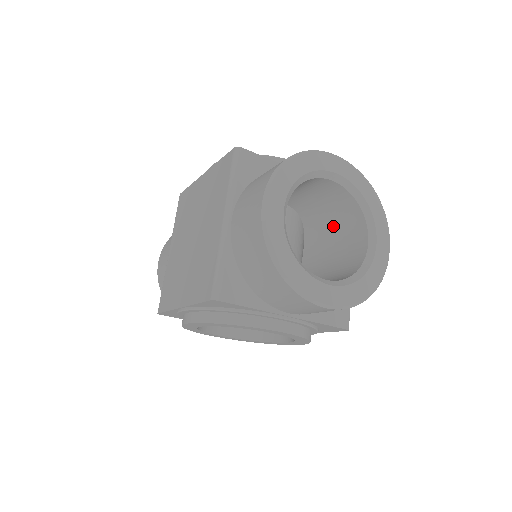
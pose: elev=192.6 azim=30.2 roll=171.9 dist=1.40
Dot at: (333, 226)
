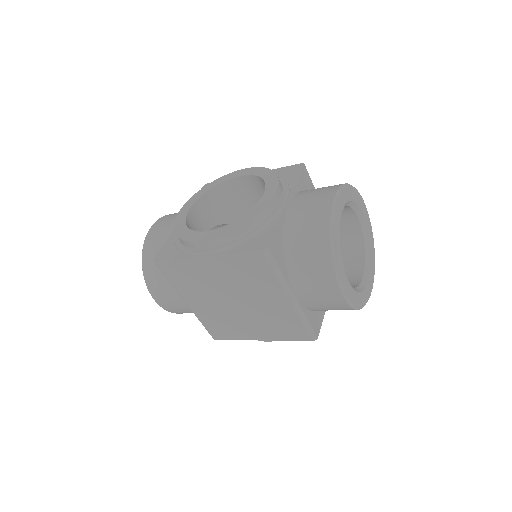
Dot at: occluded
